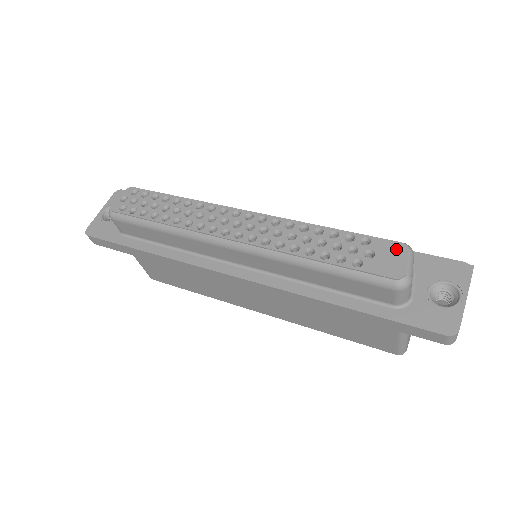
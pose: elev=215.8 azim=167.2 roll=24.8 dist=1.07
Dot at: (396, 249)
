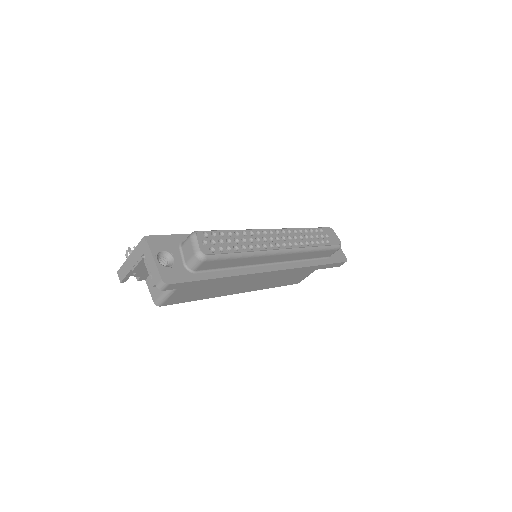
Dot at: (331, 231)
